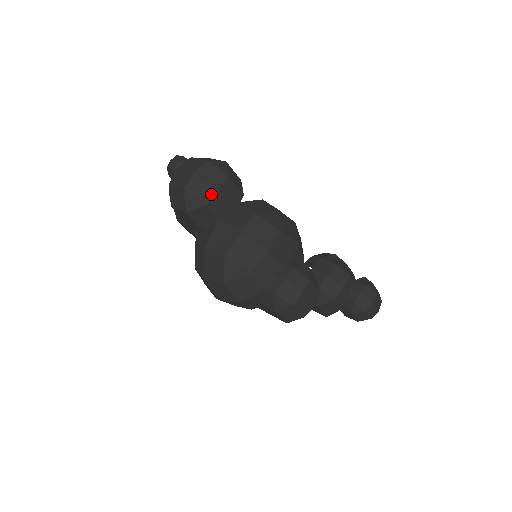
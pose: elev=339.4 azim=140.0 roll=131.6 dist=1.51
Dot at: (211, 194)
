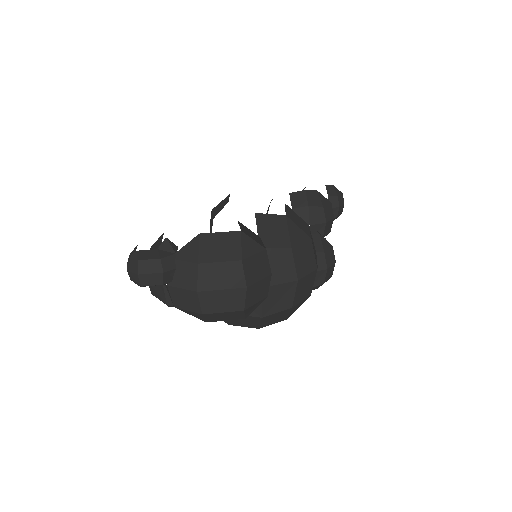
Dot at: (268, 285)
